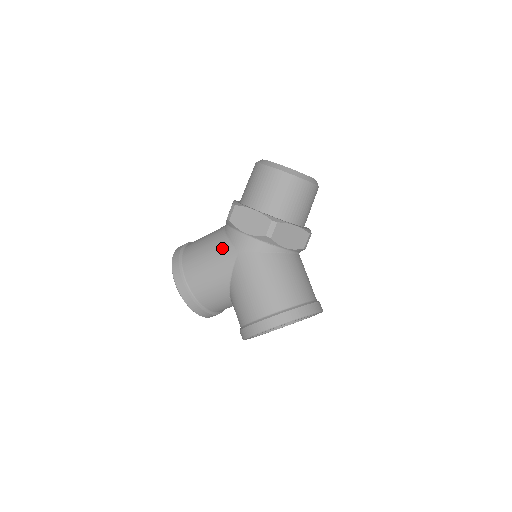
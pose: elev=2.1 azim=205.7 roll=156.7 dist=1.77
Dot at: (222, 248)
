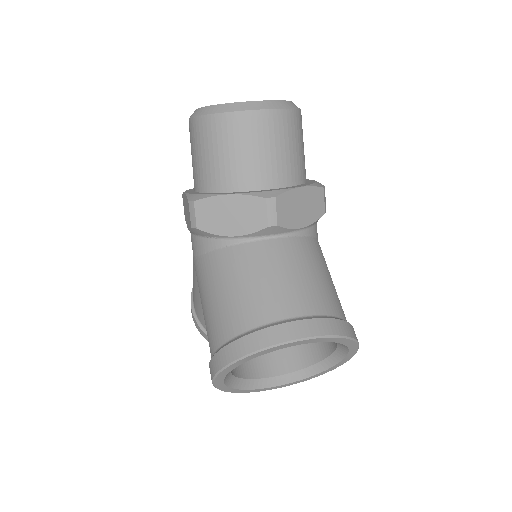
Dot at: occluded
